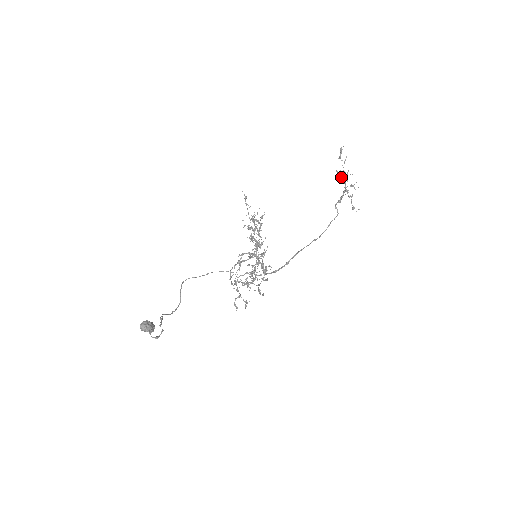
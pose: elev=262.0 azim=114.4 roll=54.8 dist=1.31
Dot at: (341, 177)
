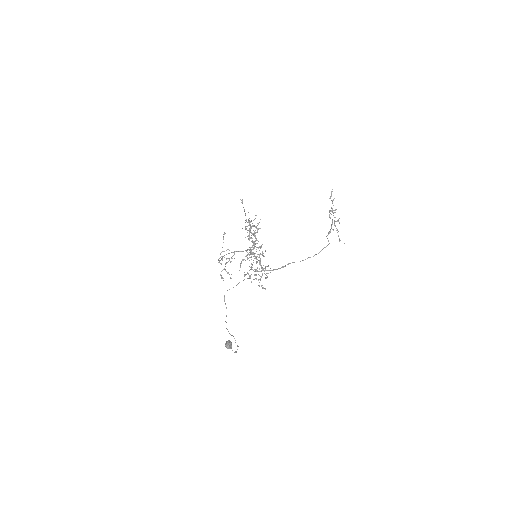
Dot at: occluded
